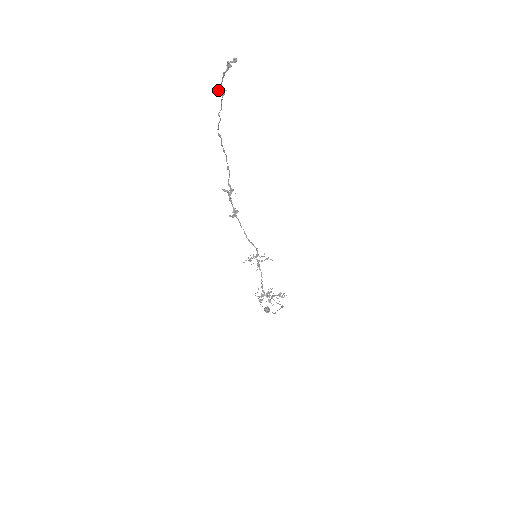
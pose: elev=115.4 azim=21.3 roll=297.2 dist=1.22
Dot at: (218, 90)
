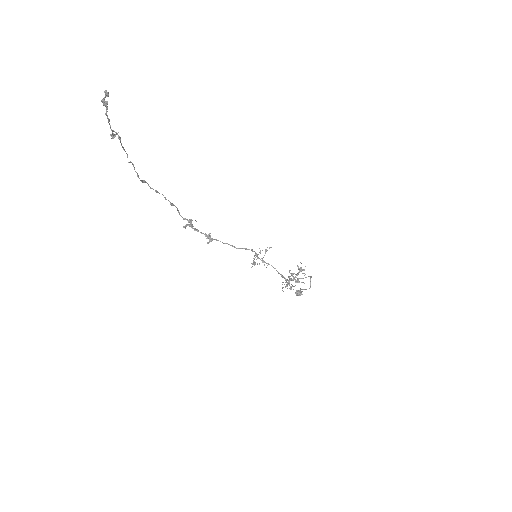
Dot at: (112, 138)
